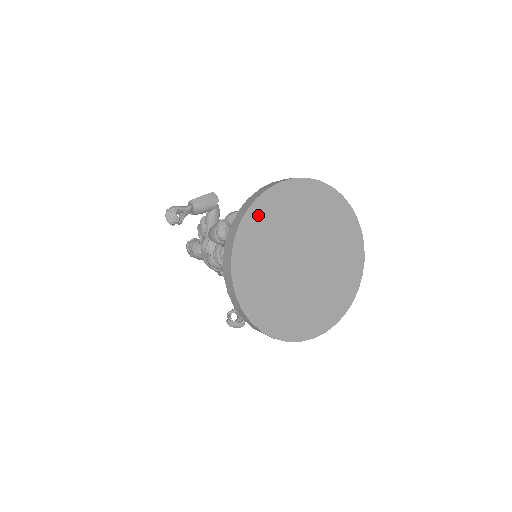
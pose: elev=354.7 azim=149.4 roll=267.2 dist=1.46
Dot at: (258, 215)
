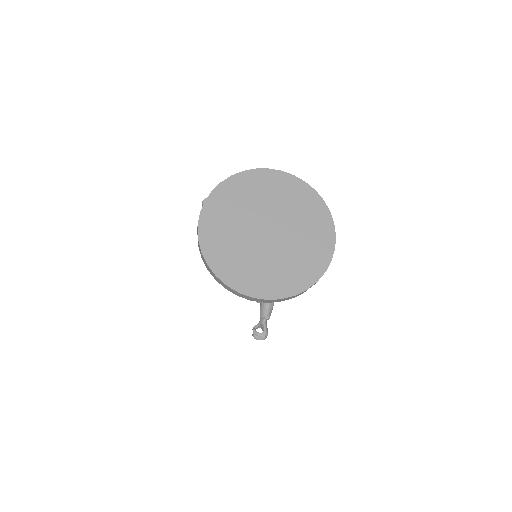
Dot at: (222, 194)
